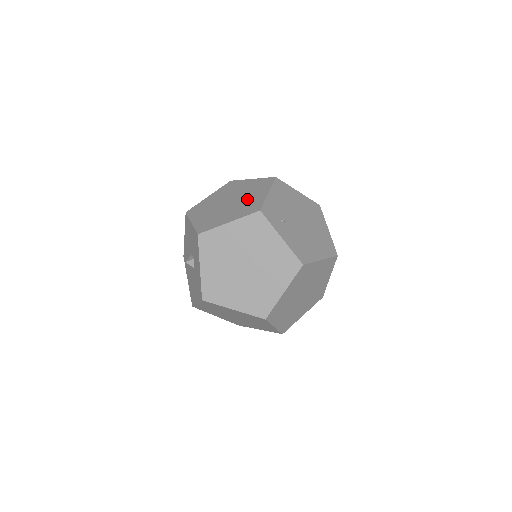
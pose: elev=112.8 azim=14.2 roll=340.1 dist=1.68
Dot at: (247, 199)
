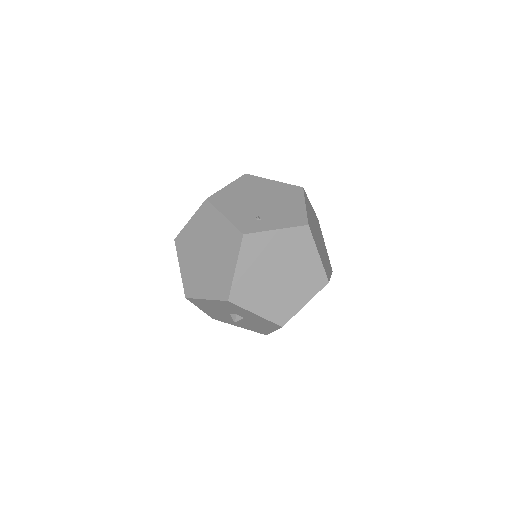
Dot at: (216, 238)
